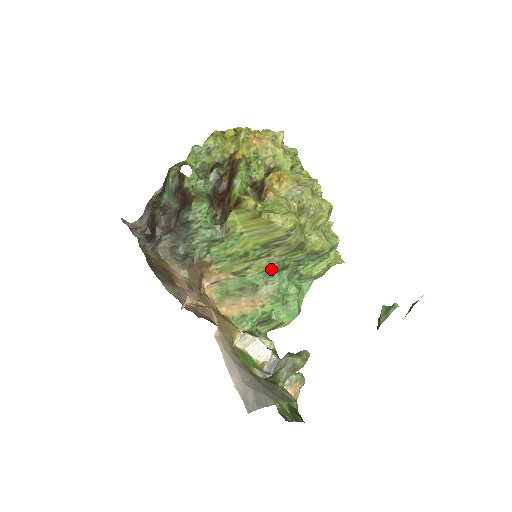
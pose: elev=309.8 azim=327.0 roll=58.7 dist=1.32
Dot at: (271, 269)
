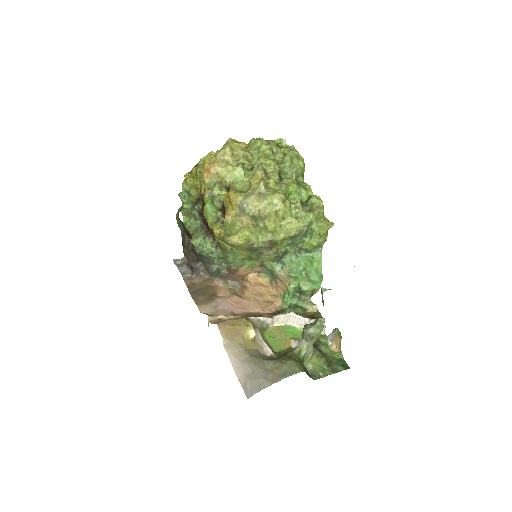
Dot at: (276, 258)
